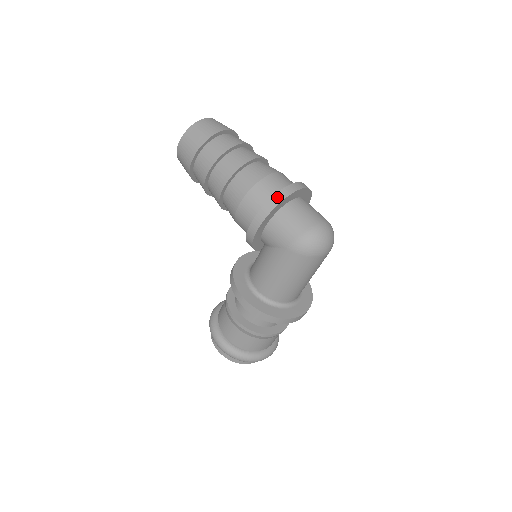
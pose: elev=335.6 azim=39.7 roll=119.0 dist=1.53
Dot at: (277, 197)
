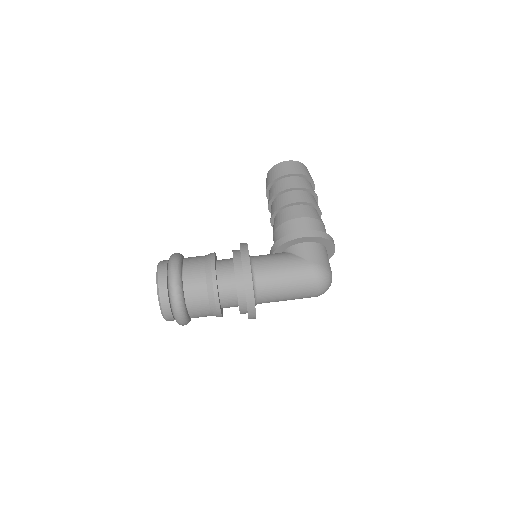
Dot at: (330, 237)
